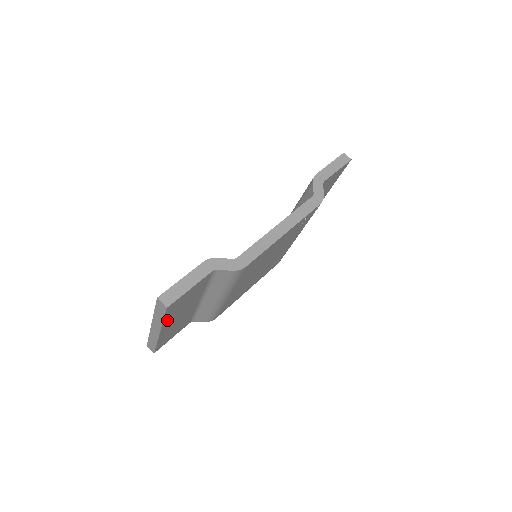
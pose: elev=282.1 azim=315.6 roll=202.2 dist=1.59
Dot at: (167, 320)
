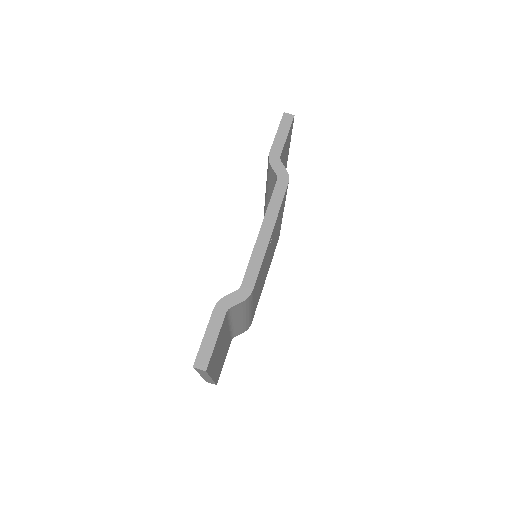
Dot at: (212, 370)
